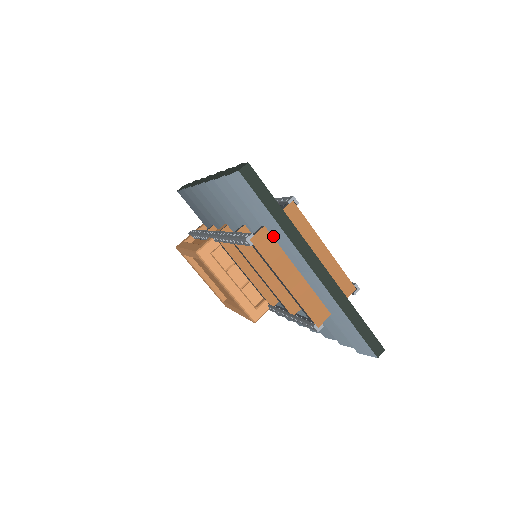
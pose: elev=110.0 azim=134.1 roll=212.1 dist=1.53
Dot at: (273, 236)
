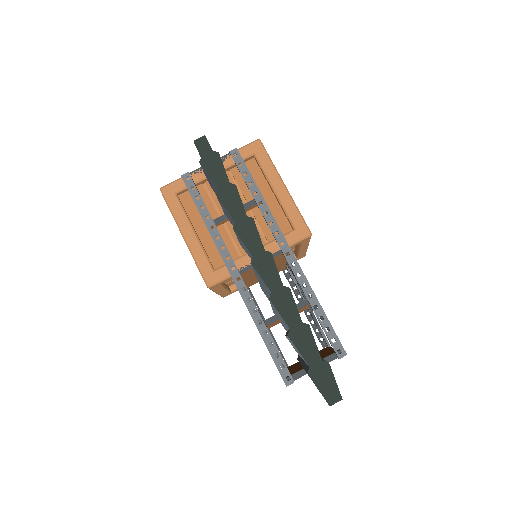
Dot at: occluded
